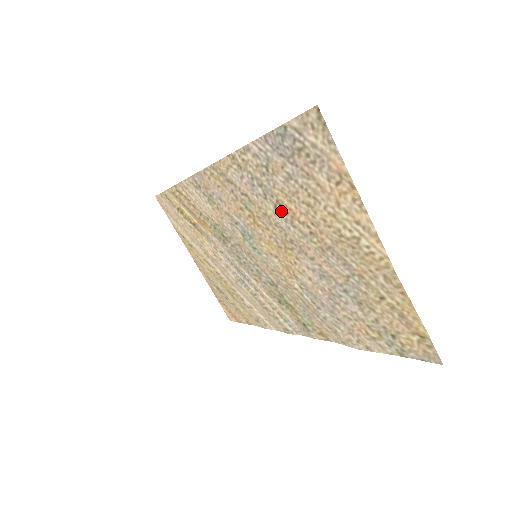
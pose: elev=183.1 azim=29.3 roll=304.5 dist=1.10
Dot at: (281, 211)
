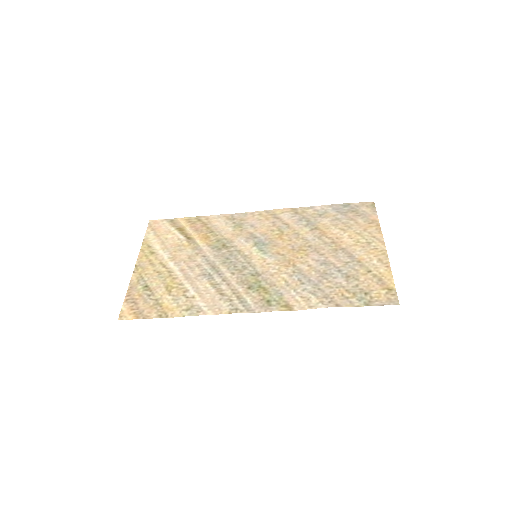
Dot at: (315, 232)
